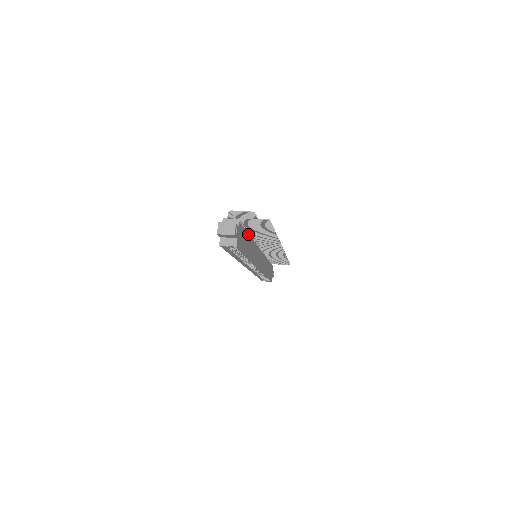
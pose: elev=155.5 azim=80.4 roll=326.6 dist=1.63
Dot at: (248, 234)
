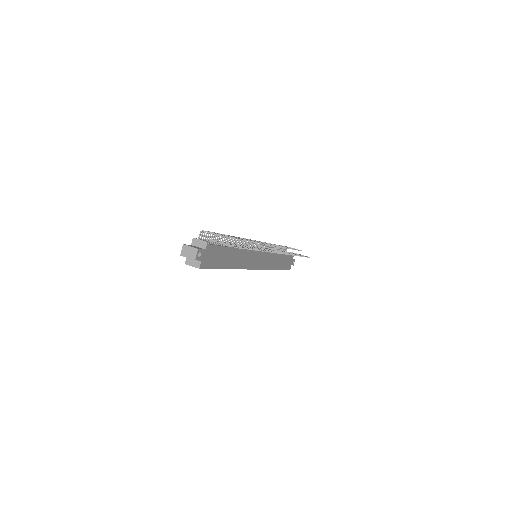
Dot at: (229, 247)
